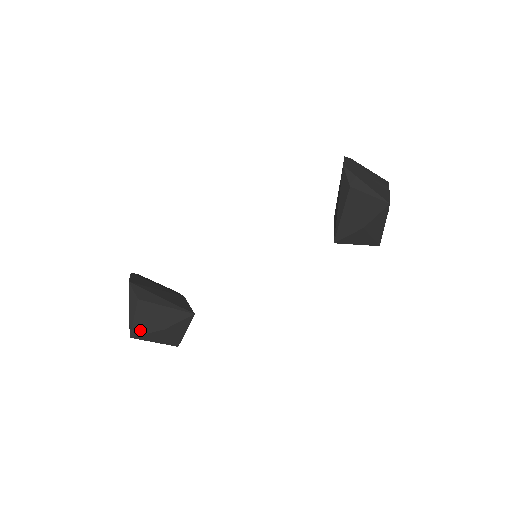
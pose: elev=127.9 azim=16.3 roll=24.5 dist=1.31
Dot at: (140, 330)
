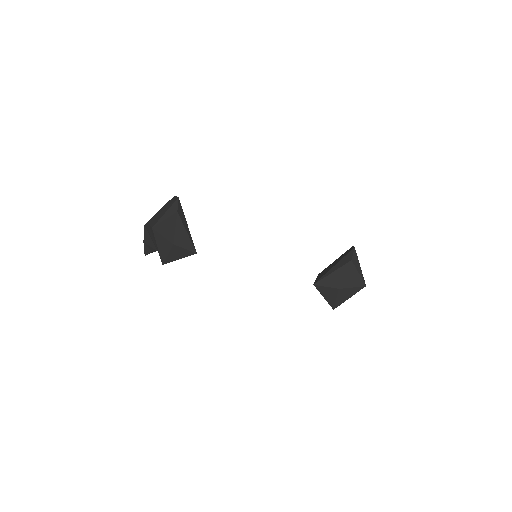
Dot at: (161, 230)
